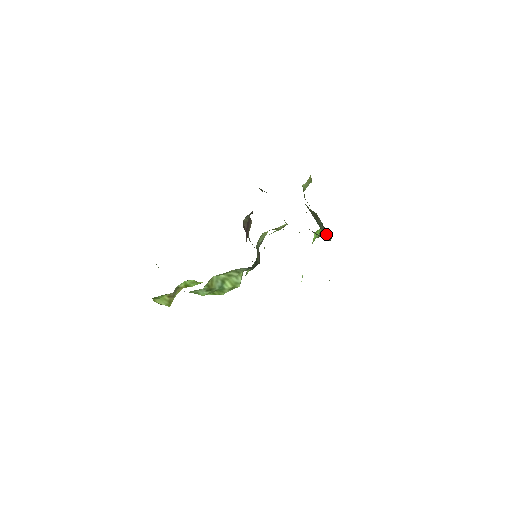
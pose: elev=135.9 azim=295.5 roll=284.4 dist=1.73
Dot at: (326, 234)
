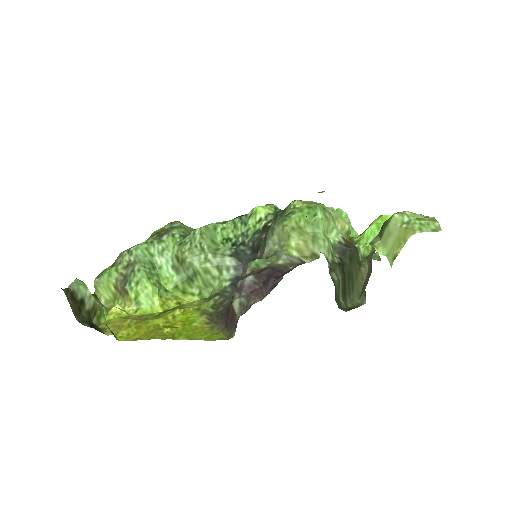
Dot at: (366, 278)
